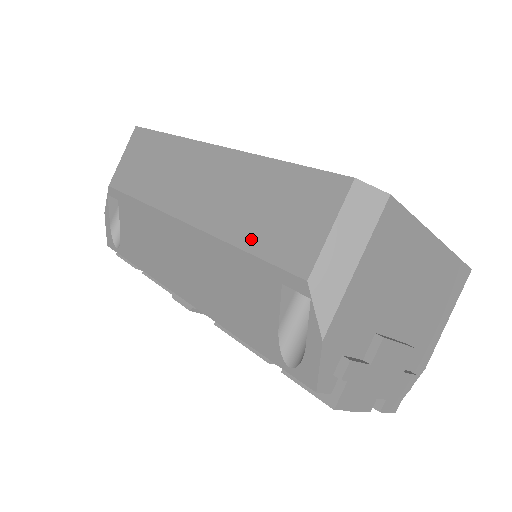
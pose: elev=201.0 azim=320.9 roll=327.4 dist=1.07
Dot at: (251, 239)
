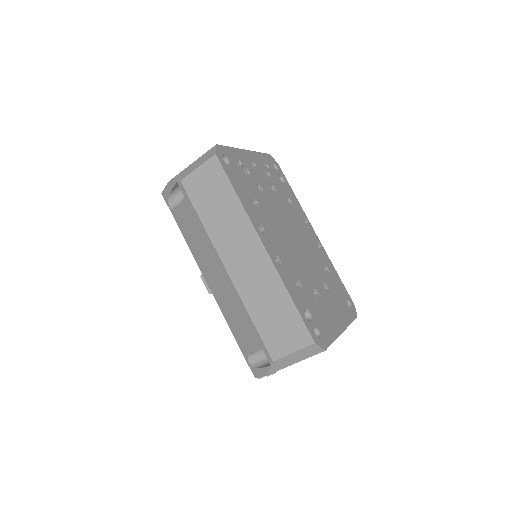
Dot at: (258, 320)
